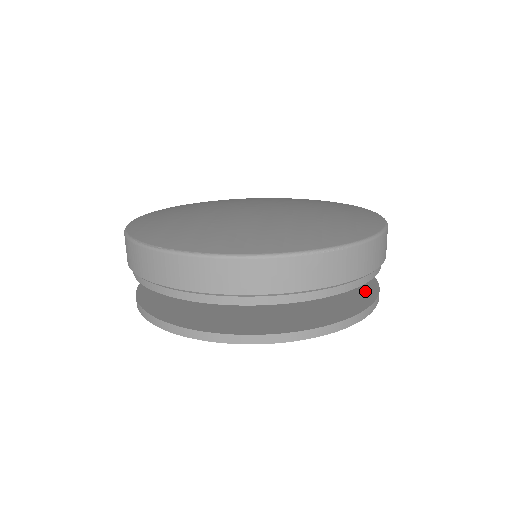
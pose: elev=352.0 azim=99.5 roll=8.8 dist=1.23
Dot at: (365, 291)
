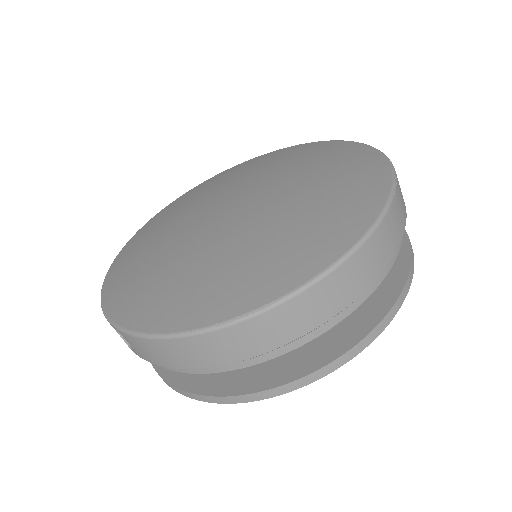
Dot at: occluded
